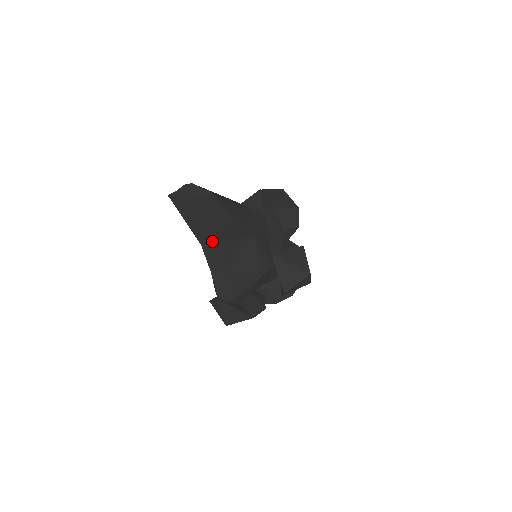
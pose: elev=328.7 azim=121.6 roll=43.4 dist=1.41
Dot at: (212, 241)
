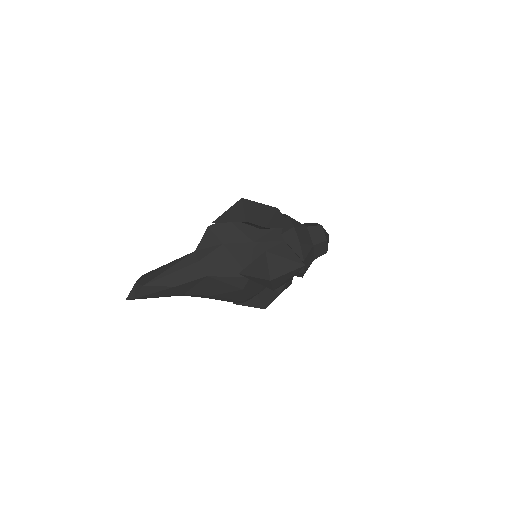
Dot at: (181, 294)
